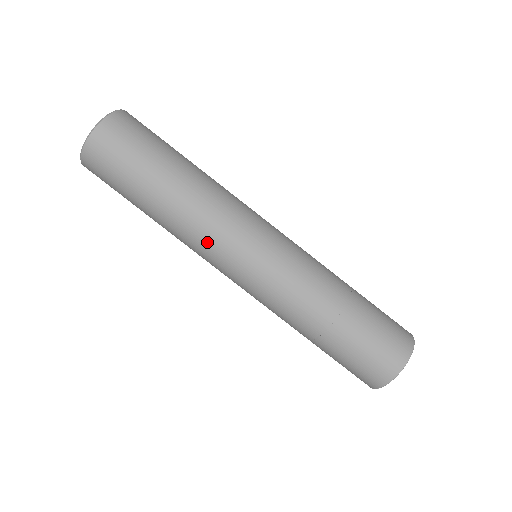
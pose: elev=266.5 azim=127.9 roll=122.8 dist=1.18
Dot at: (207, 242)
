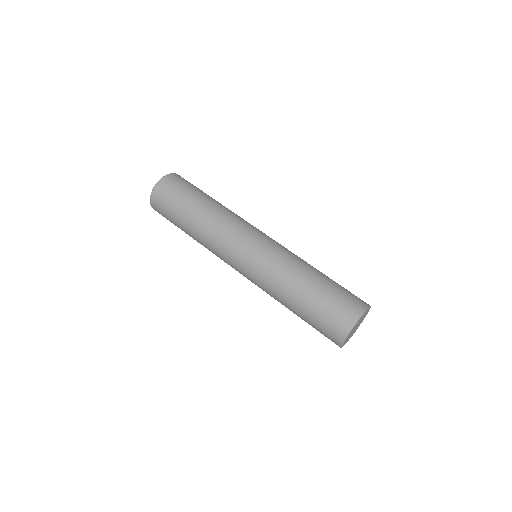
Dot at: (226, 232)
